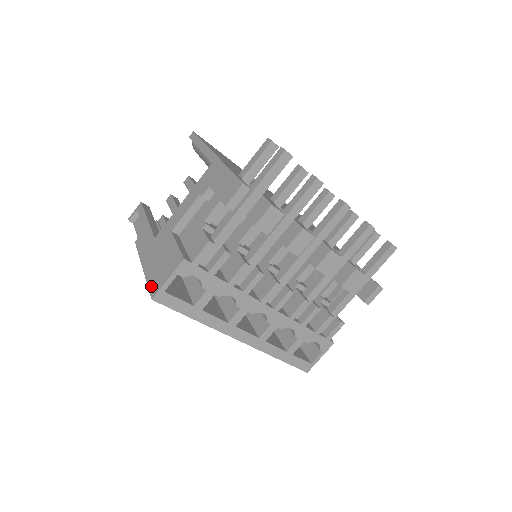
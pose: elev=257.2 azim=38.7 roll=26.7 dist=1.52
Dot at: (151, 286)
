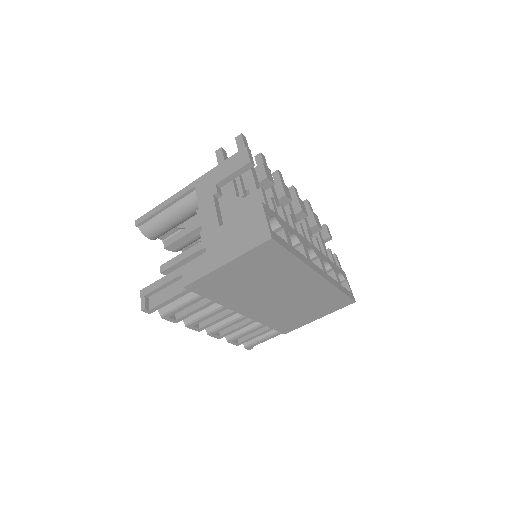
Dot at: (257, 242)
